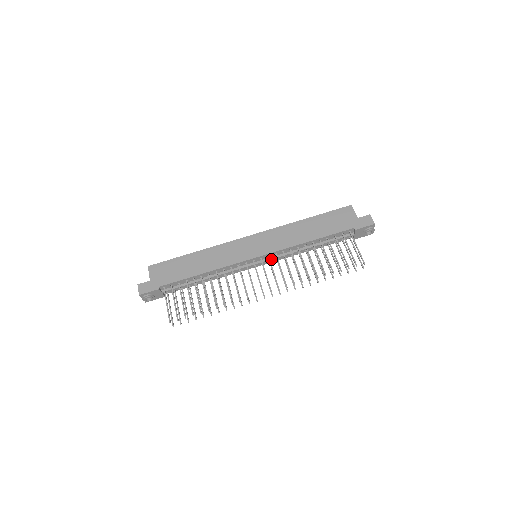
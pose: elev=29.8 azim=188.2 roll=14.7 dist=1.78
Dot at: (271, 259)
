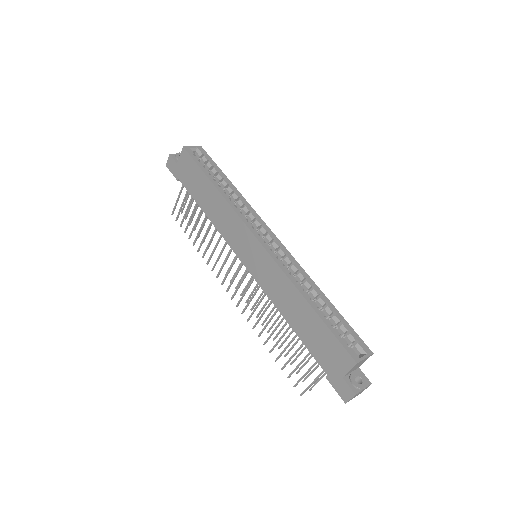
Dot at: occluded
